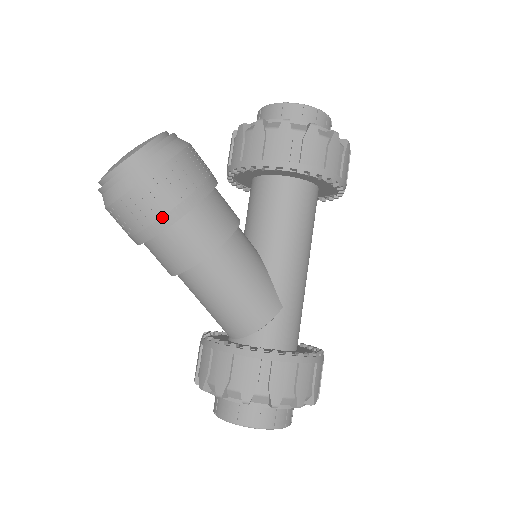
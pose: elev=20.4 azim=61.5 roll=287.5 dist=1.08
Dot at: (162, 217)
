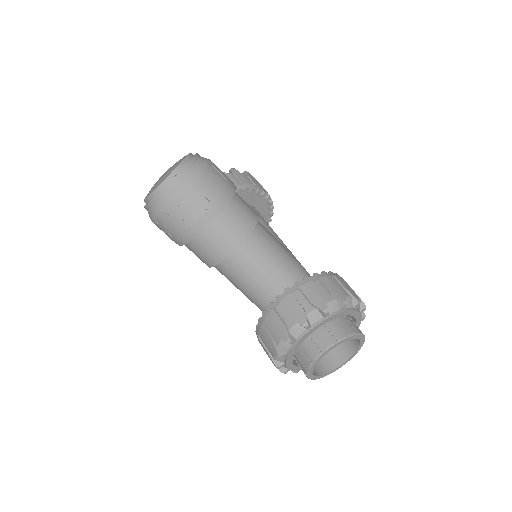
Dot at: (227, 189)
